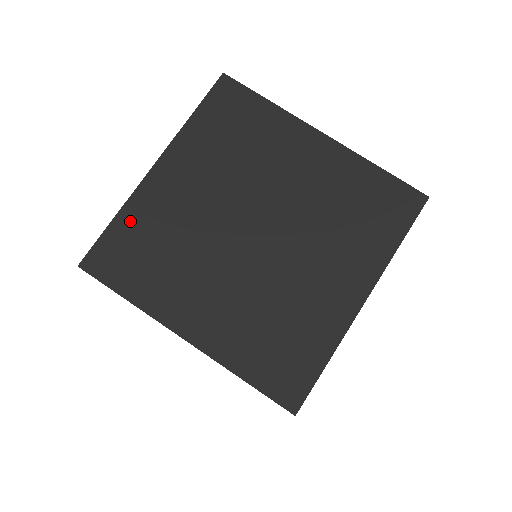
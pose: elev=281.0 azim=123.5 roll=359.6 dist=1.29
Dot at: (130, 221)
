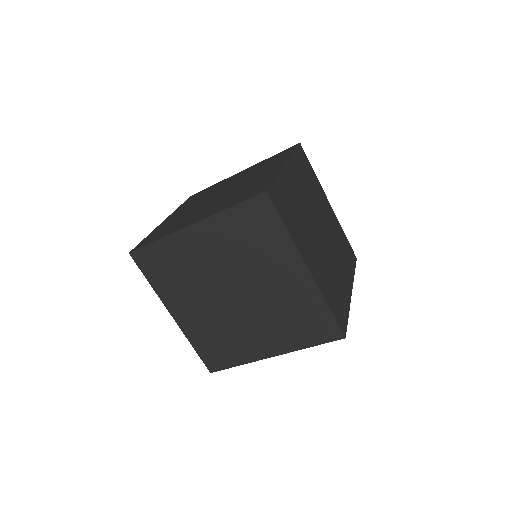
Dot at: (165, 248)
